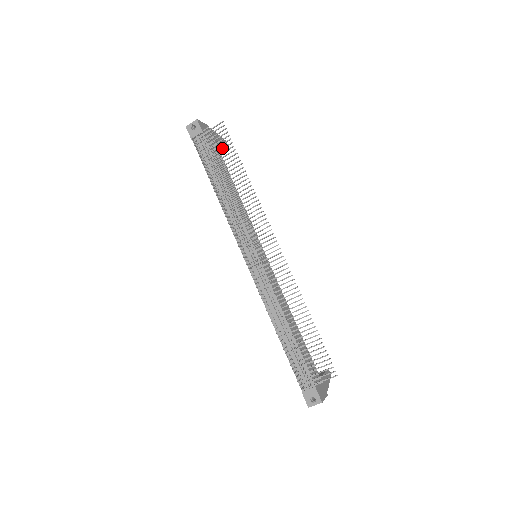
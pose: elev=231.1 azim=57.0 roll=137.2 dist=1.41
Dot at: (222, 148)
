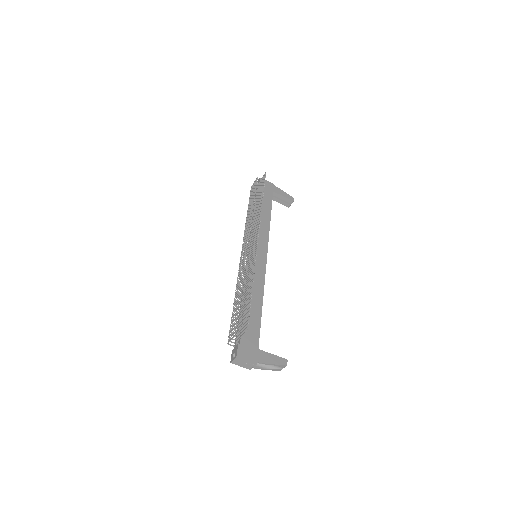
Dot at: (260, 188)
